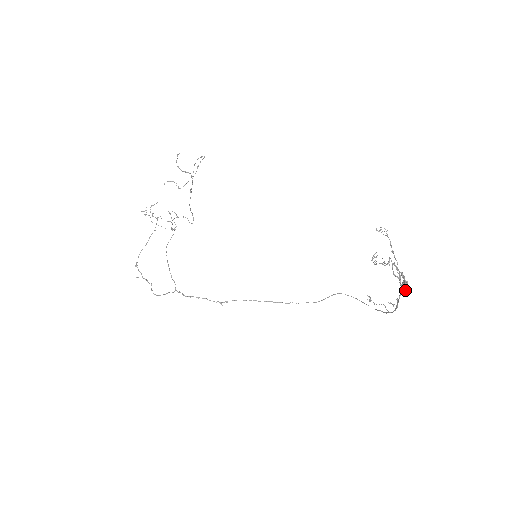
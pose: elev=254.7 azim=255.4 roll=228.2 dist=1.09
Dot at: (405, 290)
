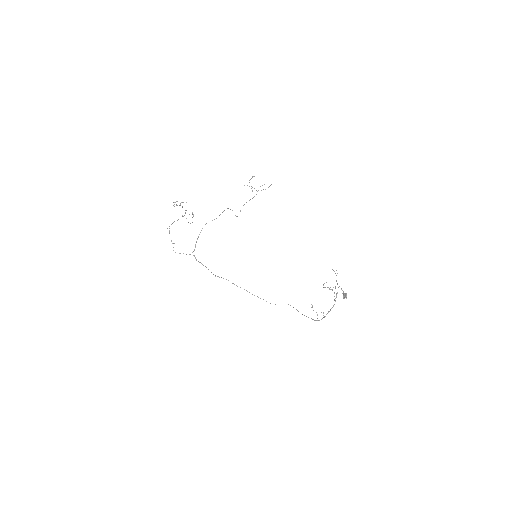
Dot at: (345, 297)
